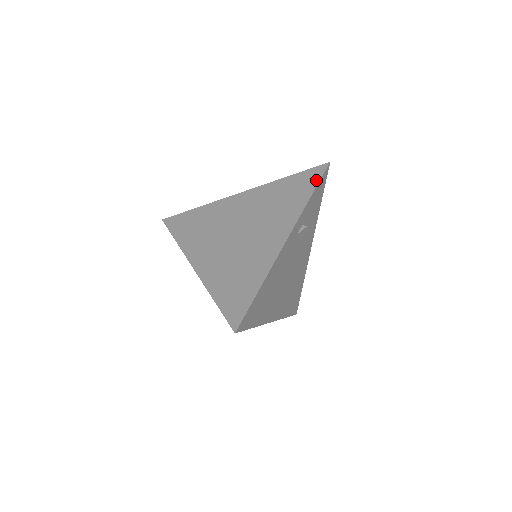
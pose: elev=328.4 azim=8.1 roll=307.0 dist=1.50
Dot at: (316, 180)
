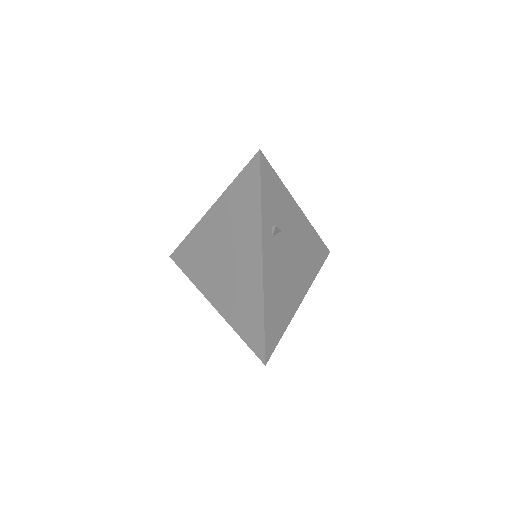
Dot at: (257, 179)
